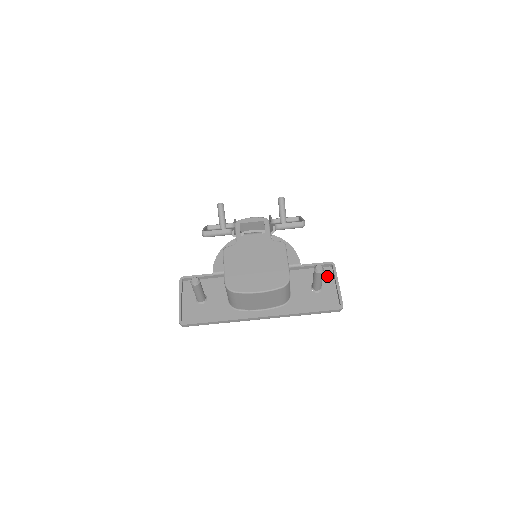
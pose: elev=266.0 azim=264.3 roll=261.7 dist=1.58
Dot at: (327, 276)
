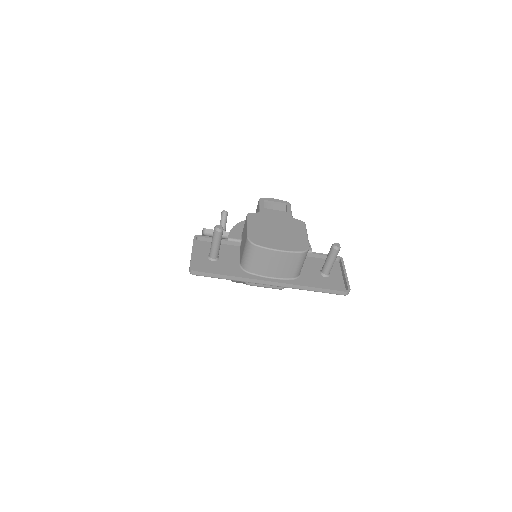
Dot at: (335, 267)
